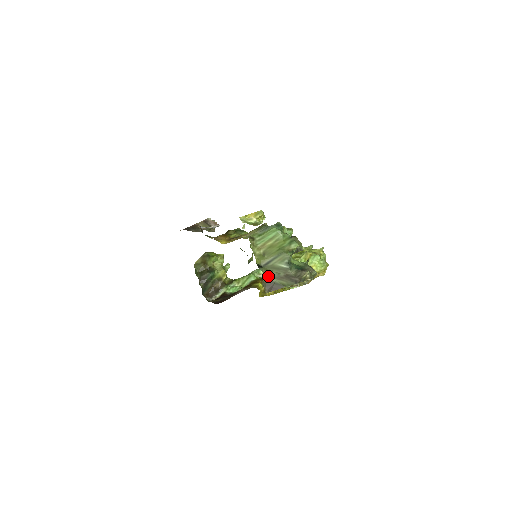
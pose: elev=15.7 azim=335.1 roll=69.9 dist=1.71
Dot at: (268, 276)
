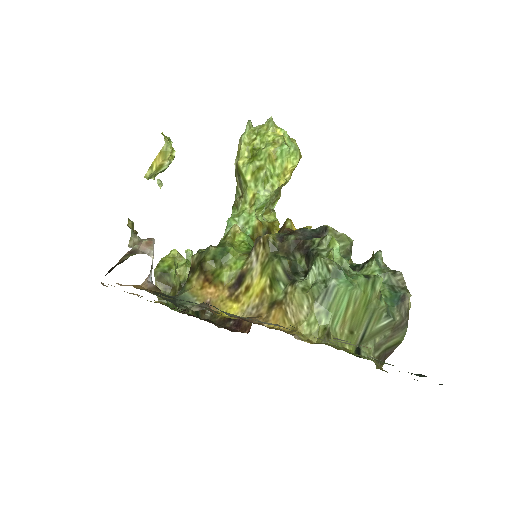
Dot at: (375, 351)
